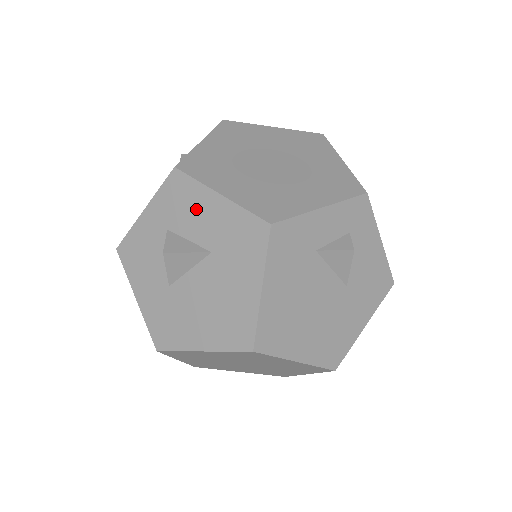
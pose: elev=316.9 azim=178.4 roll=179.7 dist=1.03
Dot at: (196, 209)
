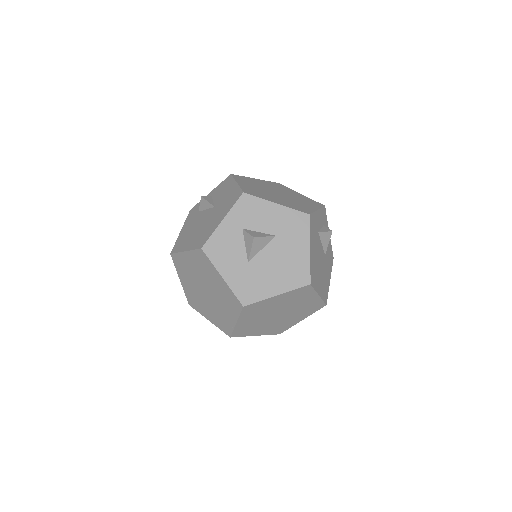
Dot at: (262, 214)
